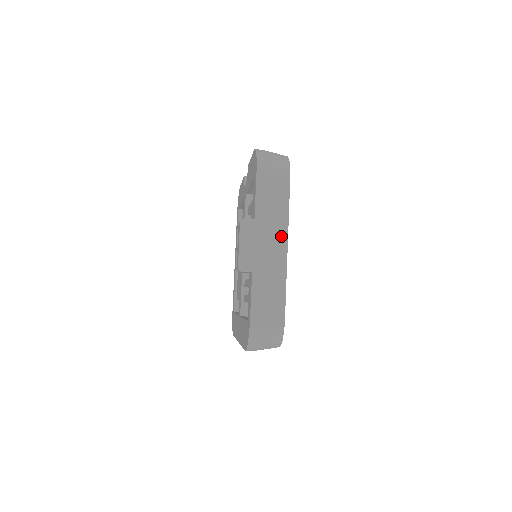
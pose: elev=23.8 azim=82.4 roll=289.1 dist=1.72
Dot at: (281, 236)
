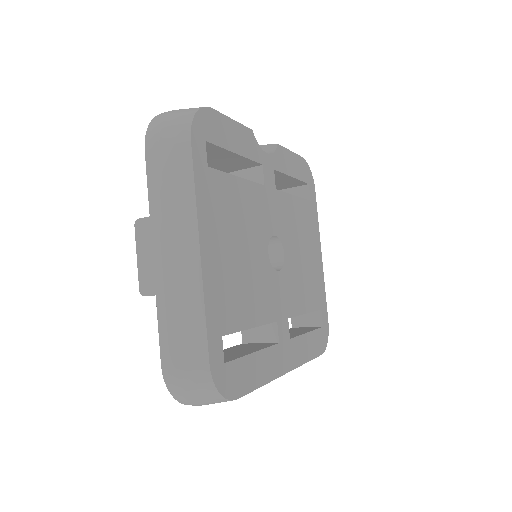
Dot at: (188, 234)
